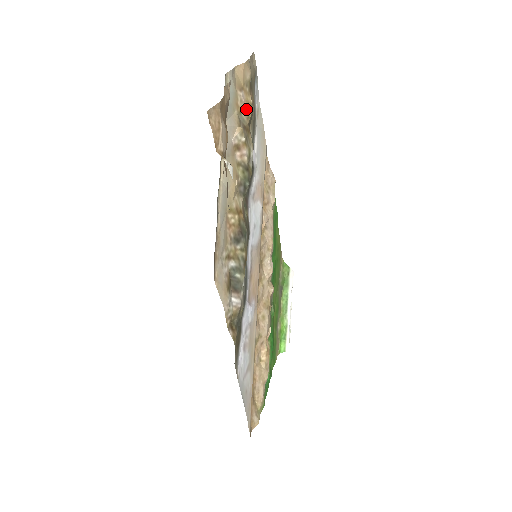
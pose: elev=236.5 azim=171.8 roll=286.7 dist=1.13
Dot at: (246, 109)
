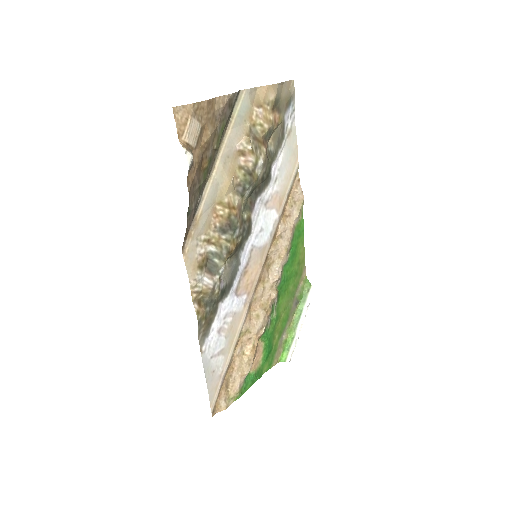
Dot at: (262, 124)
